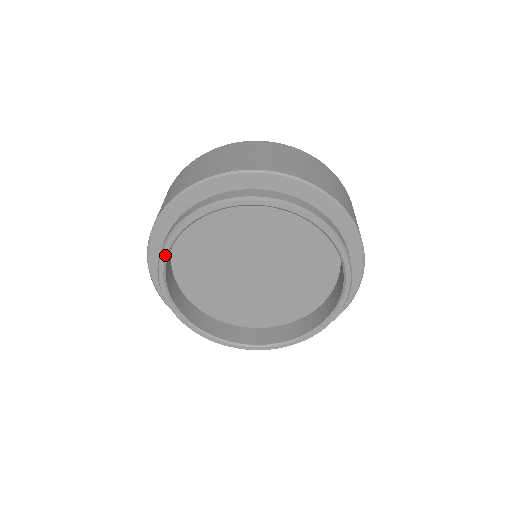
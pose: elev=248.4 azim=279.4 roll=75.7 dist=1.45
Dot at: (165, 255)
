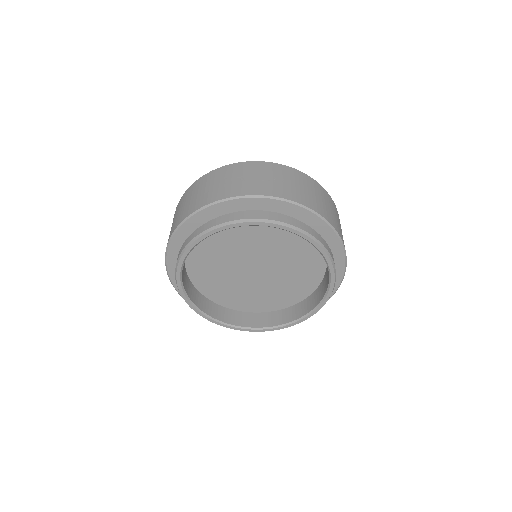
Dot at: (179, 274)
